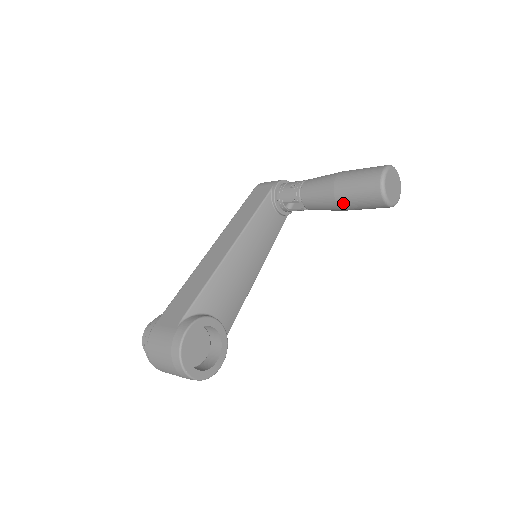
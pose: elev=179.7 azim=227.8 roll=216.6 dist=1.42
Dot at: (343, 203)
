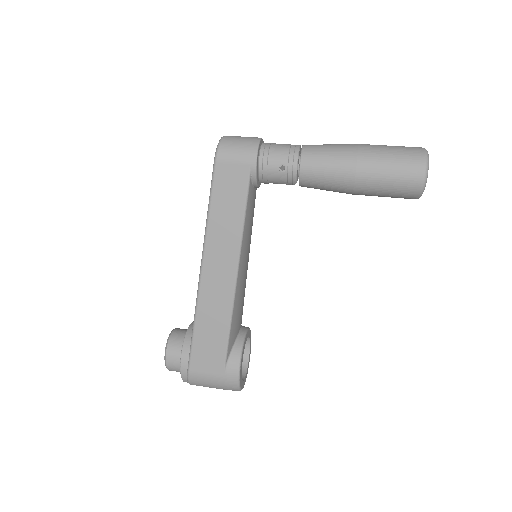
Dot at: occluded
